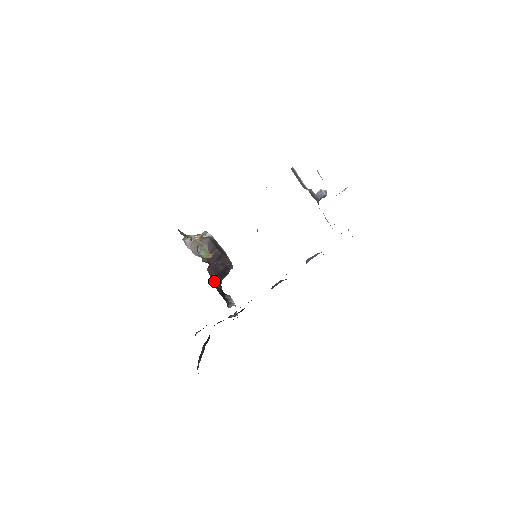
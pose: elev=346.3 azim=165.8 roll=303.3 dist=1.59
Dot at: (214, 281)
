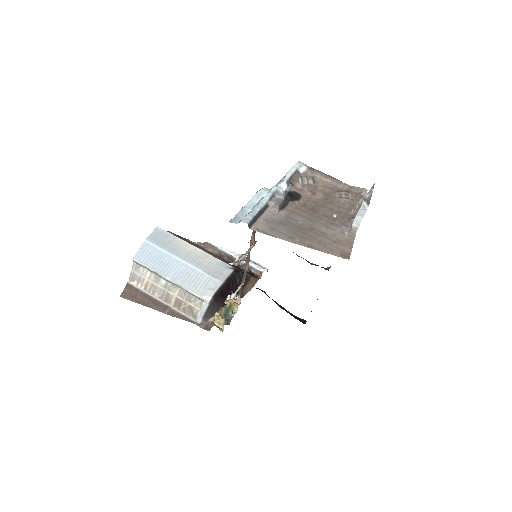
Dot at: occluded
